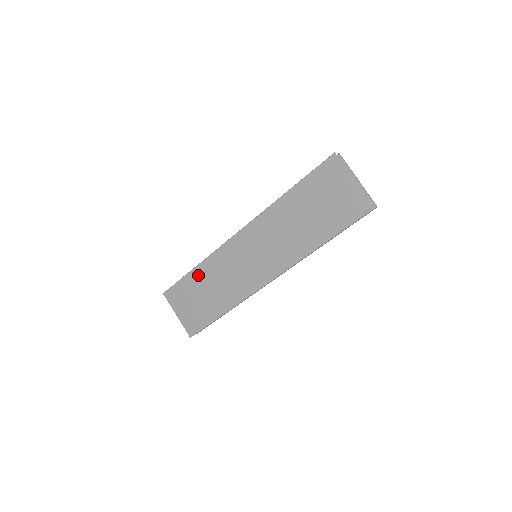
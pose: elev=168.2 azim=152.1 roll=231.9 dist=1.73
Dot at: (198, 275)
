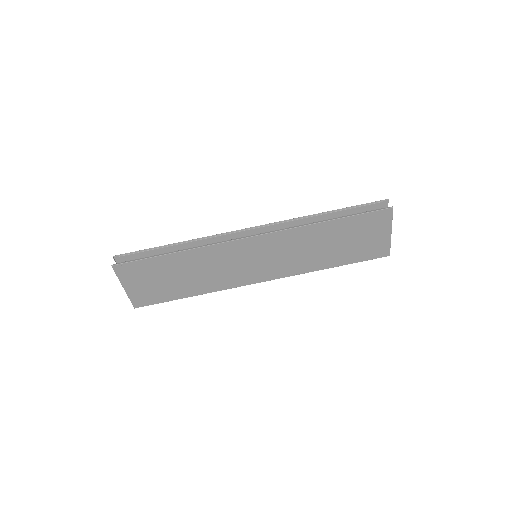
Dot at: (177, 260)
